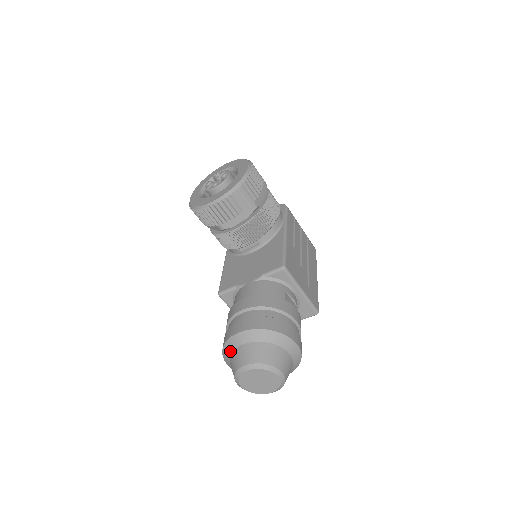
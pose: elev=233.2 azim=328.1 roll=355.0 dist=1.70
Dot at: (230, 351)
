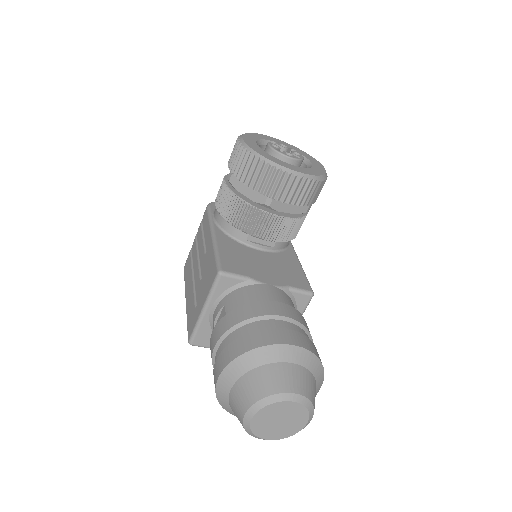
Dot at: (263, 361)
